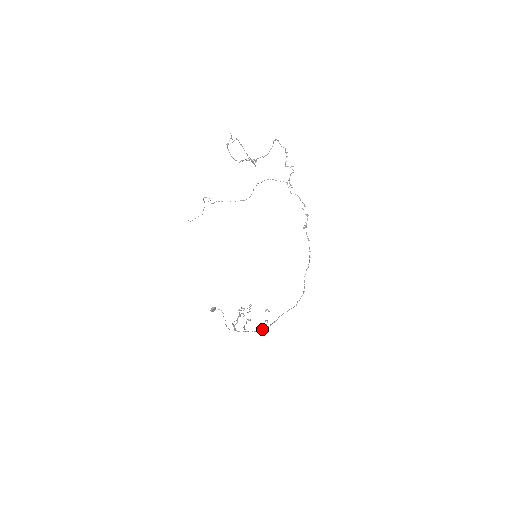
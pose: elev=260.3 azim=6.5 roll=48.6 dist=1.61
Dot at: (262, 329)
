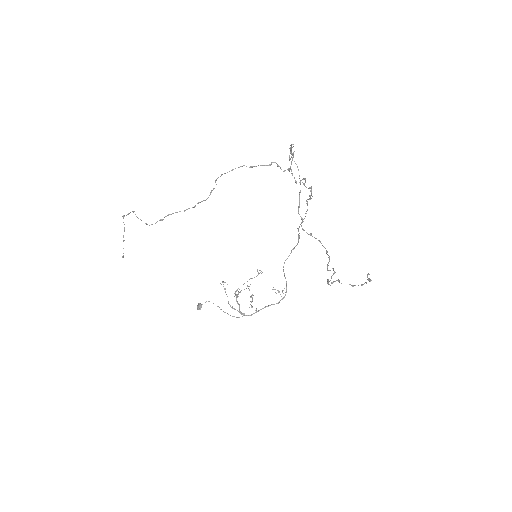
Dot at: occluded
